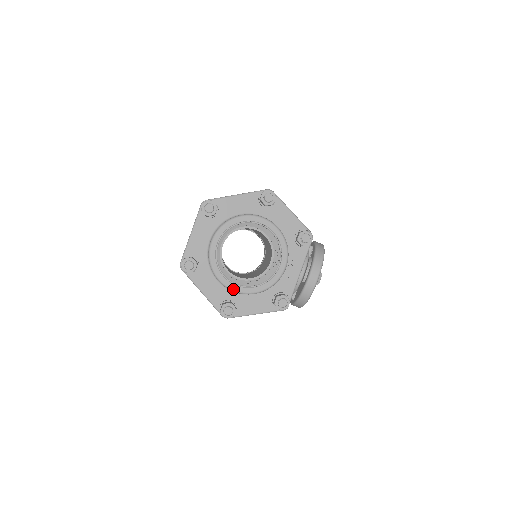
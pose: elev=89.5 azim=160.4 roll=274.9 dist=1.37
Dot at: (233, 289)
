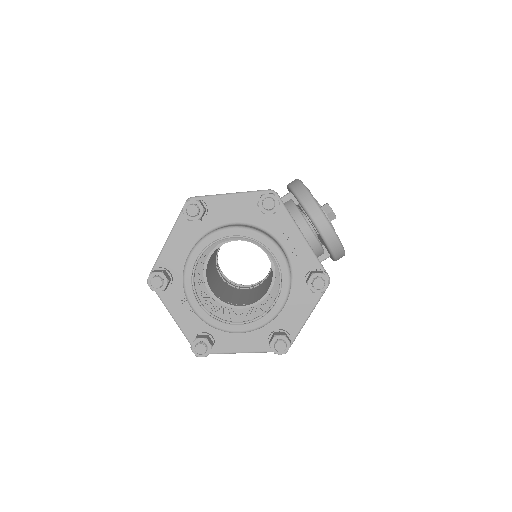
Dot at: (260, 325)
